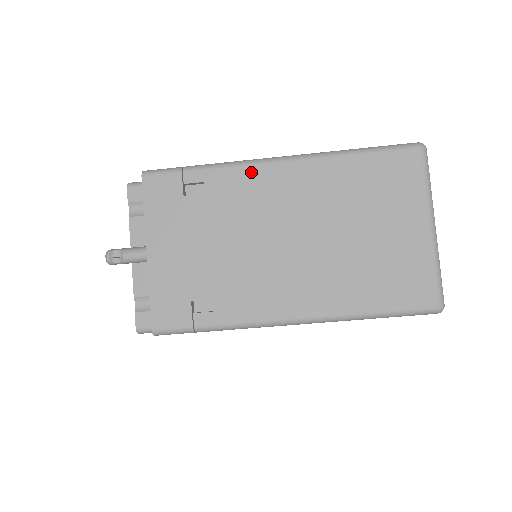
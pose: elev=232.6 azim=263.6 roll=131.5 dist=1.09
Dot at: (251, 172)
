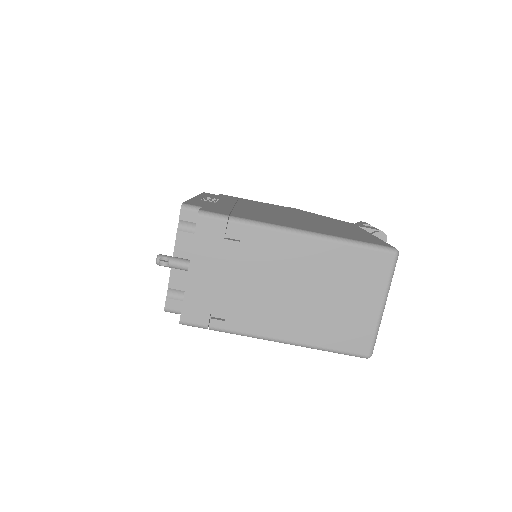
Dot at: (276, 236)
